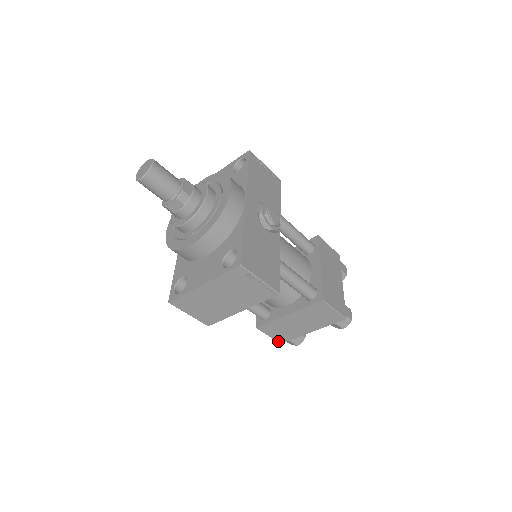
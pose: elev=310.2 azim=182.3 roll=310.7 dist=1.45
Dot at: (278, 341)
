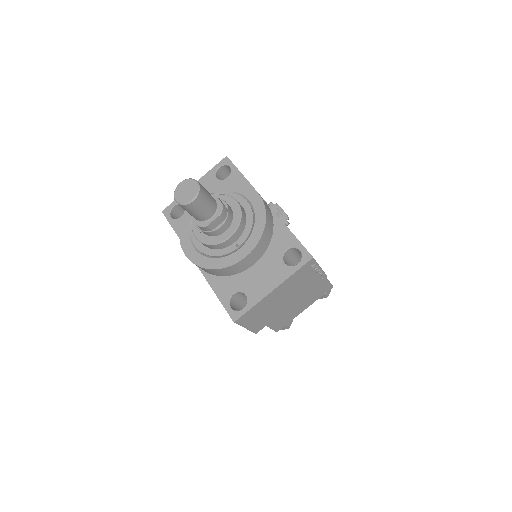
Dot at: (276, 330)
